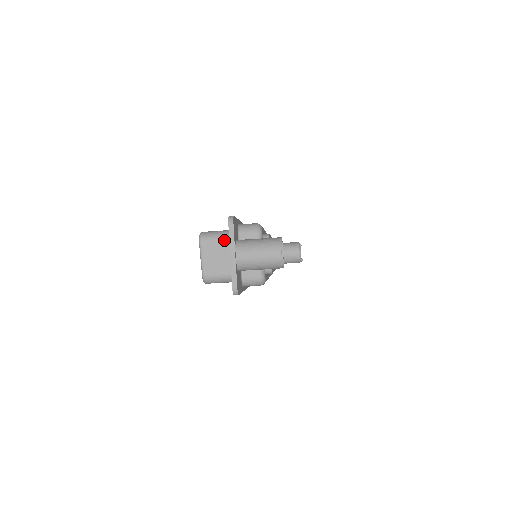
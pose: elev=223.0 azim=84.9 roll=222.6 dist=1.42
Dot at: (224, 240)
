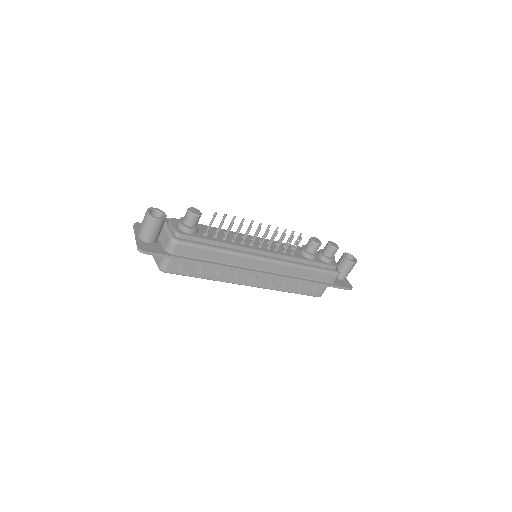
Dot at: occluded
